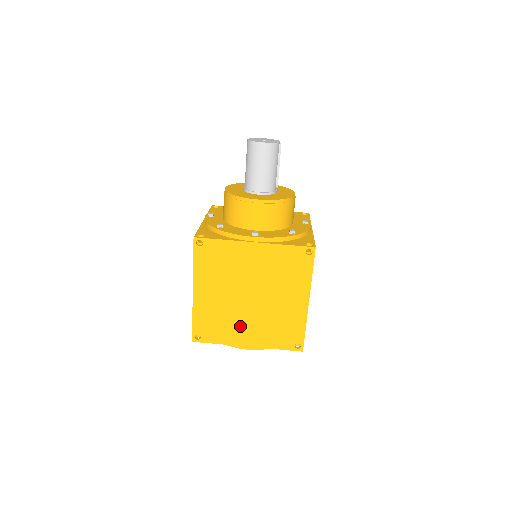
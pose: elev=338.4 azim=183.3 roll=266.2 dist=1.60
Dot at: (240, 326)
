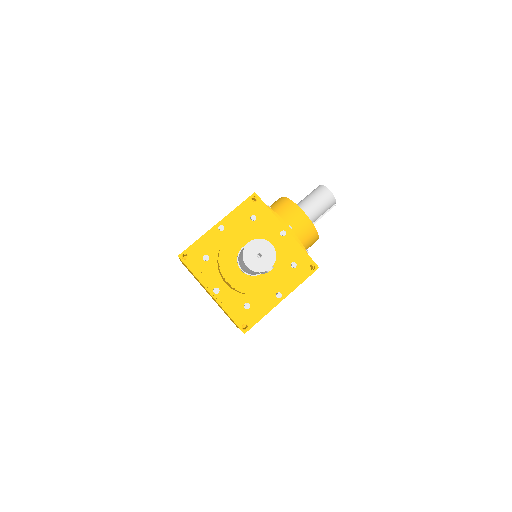
Dot at: occluded
